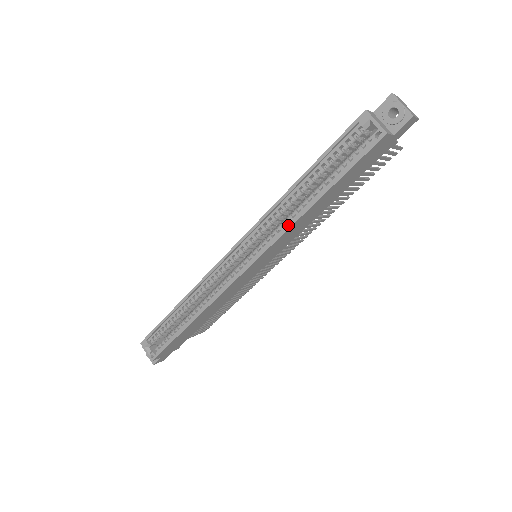
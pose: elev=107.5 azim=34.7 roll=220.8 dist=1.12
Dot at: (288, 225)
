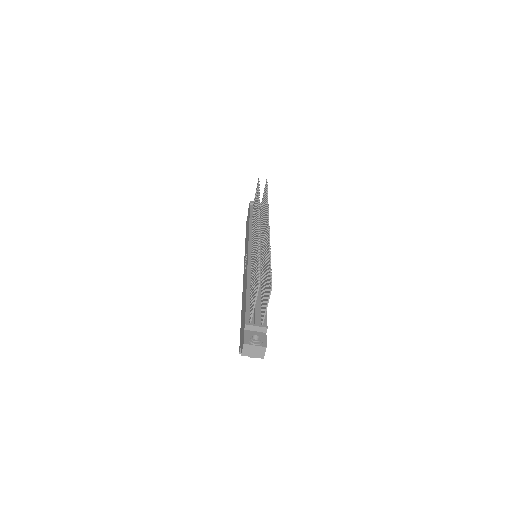
Dot at: occluded
